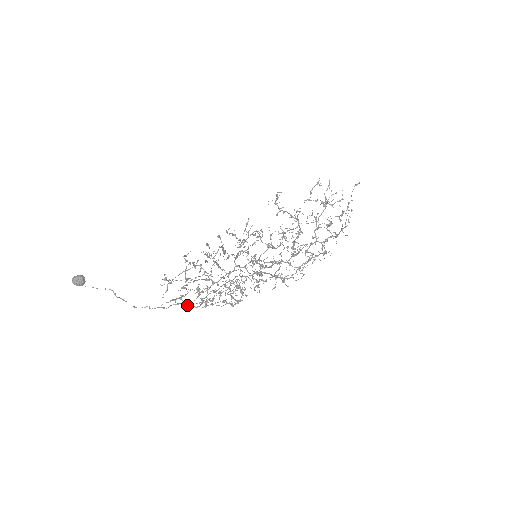
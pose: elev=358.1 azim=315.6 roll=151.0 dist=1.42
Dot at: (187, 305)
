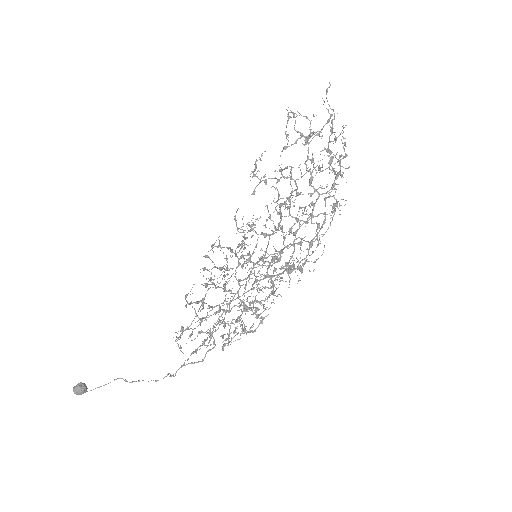
Dot at: (191, 363)
